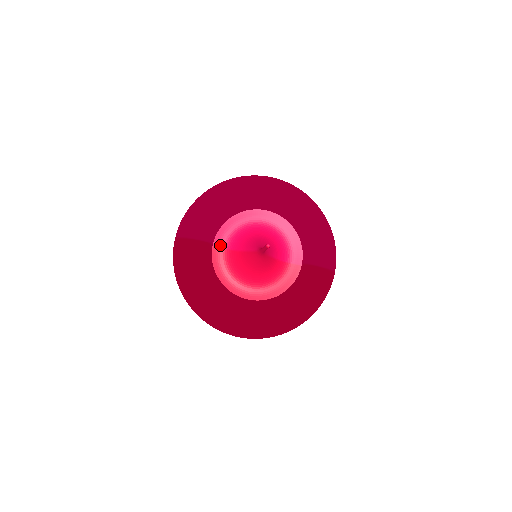
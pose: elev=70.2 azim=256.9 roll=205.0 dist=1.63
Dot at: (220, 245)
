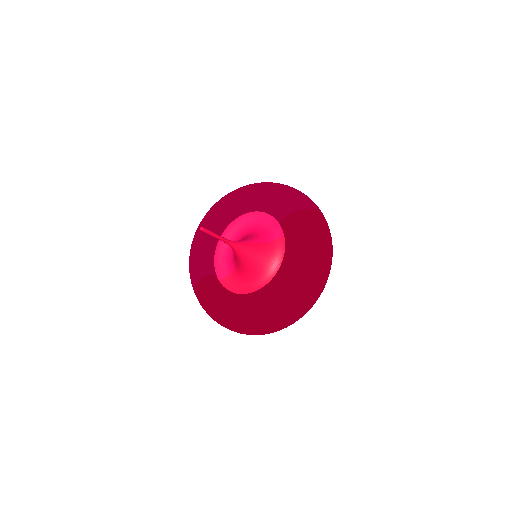
Dot at: (227, 273)
